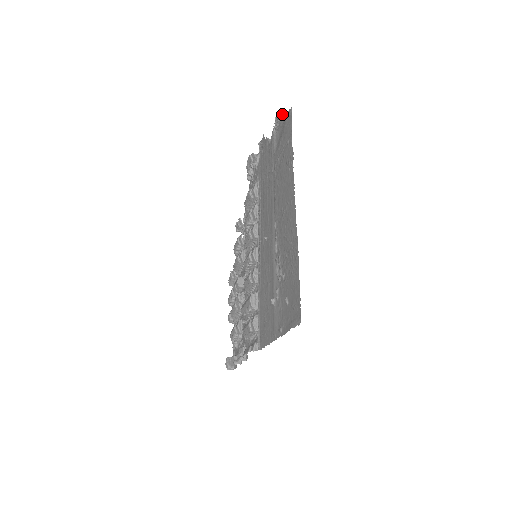
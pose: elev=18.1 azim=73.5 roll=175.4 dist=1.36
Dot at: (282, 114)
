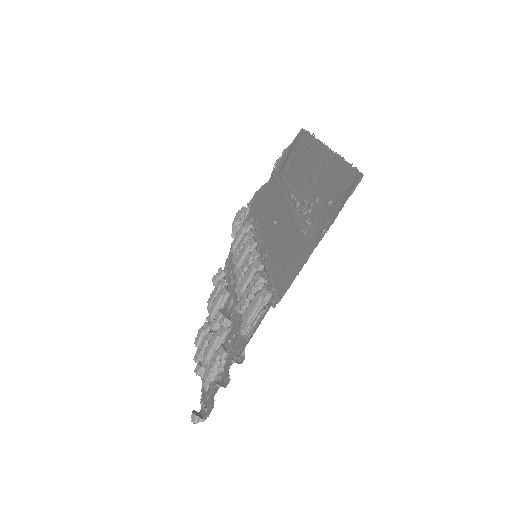
Dot at: (286, 149)
